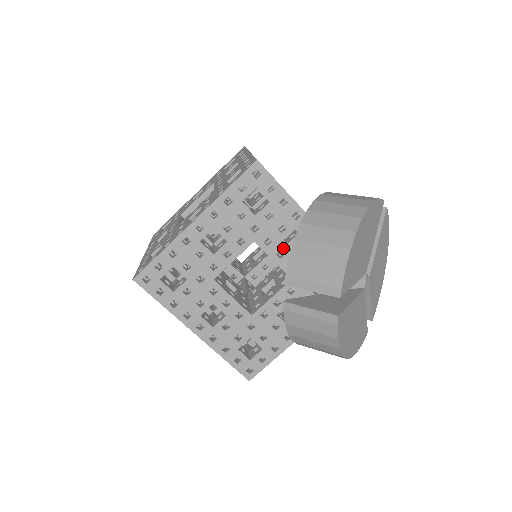
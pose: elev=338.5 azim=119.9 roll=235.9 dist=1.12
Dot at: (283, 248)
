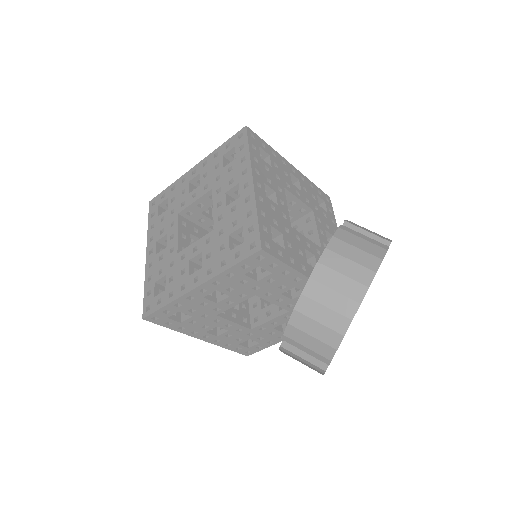
Dot at: (283, 297)
